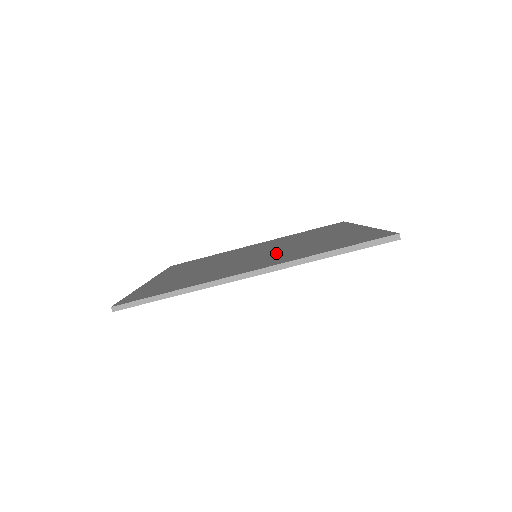
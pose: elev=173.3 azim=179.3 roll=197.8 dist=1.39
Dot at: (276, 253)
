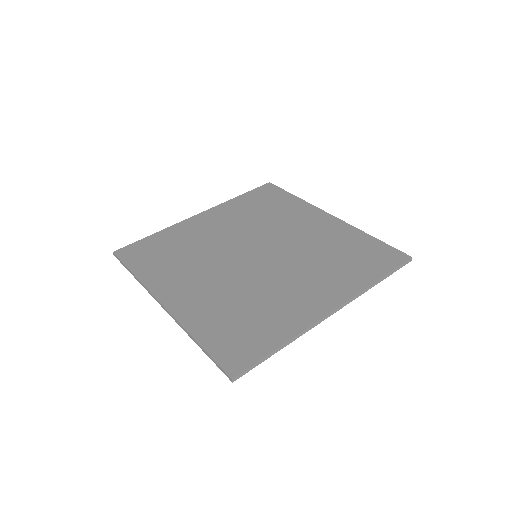
Dot at: (297, 264)
